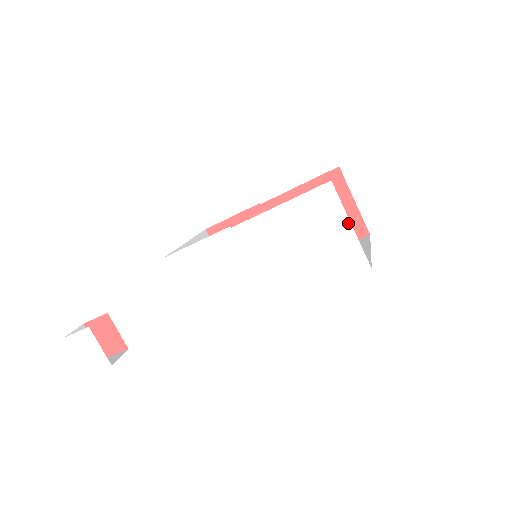
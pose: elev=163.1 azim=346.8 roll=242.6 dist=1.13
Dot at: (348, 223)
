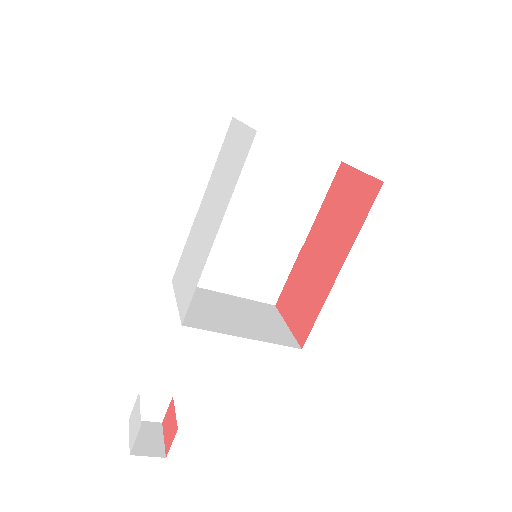
Dot at: (242, 125)
